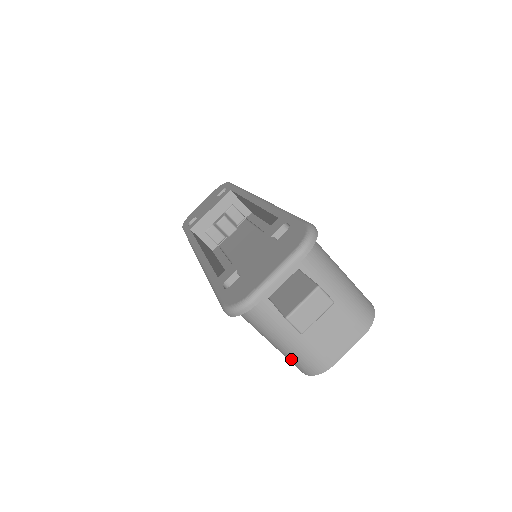
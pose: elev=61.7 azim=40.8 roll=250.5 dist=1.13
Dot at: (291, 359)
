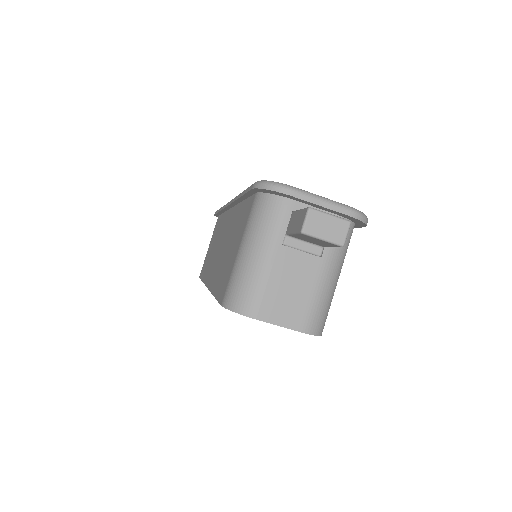
Dot at: (236, 279)
